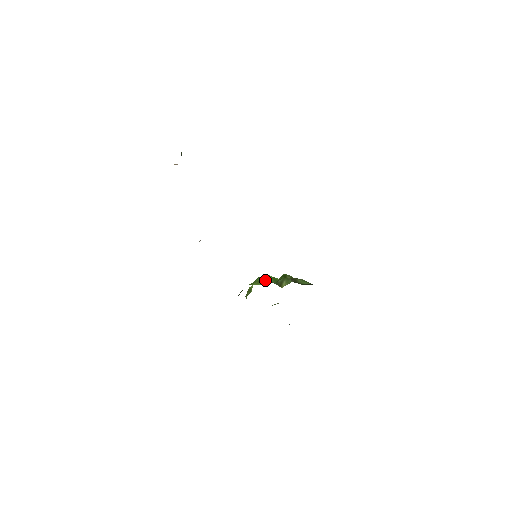
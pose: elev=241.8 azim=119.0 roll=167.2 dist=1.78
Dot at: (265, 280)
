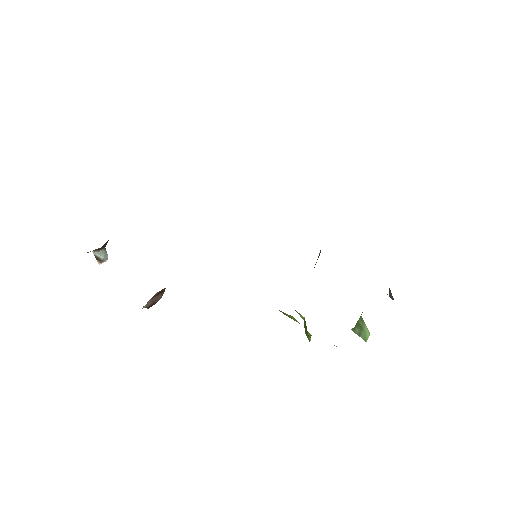
Dot at: occluded
